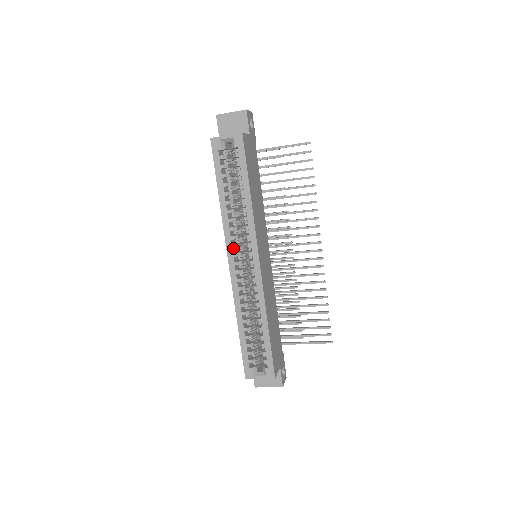
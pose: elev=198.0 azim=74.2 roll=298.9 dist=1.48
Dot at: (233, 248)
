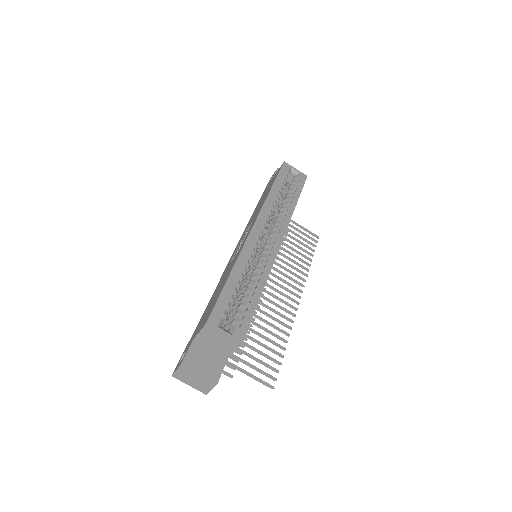
Dot at: (261, 221)
